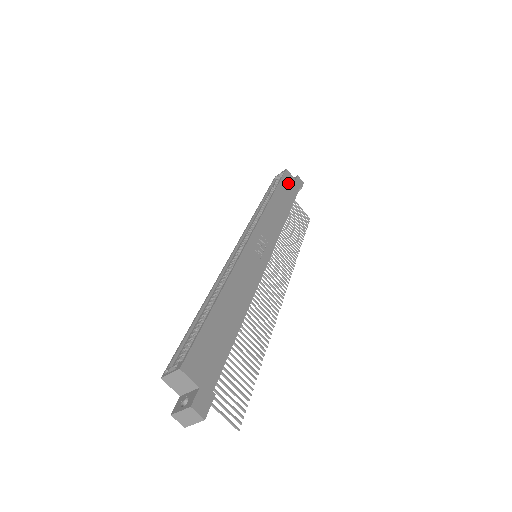
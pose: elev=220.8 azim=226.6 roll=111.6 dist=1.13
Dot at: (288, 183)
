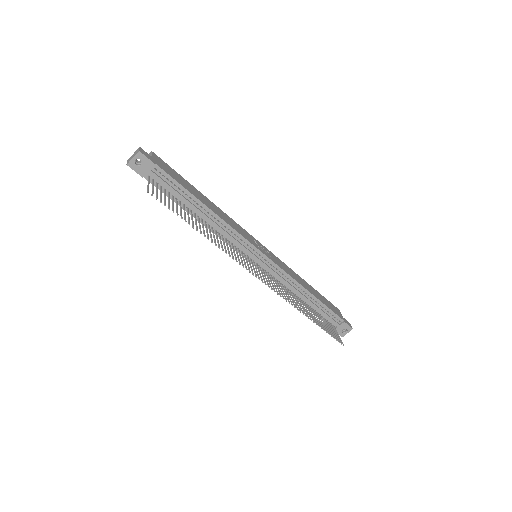
Dot at: (331, 306)
